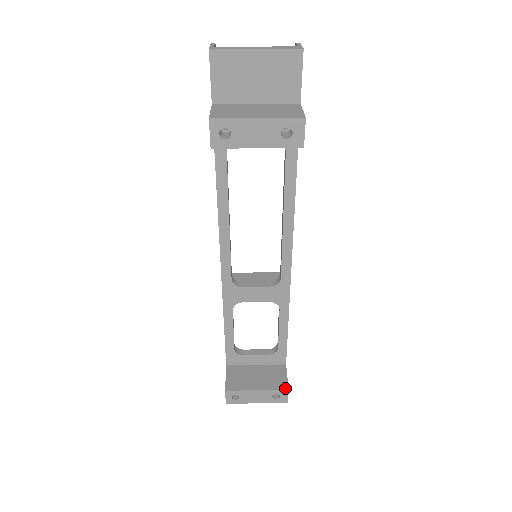
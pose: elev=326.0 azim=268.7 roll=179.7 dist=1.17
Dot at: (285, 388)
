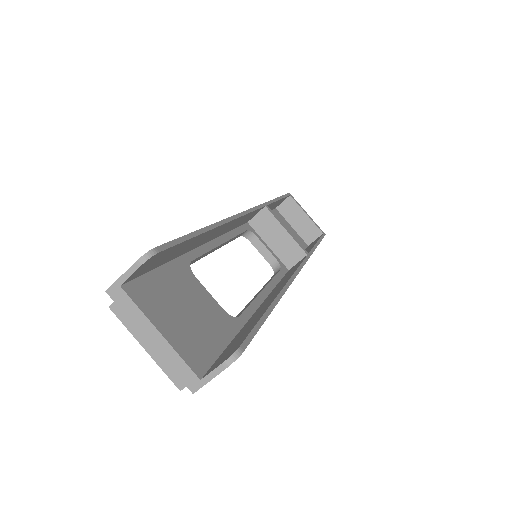
Dot at: occluded
